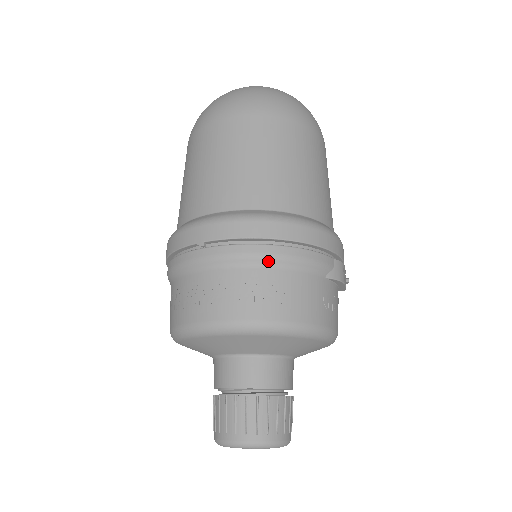
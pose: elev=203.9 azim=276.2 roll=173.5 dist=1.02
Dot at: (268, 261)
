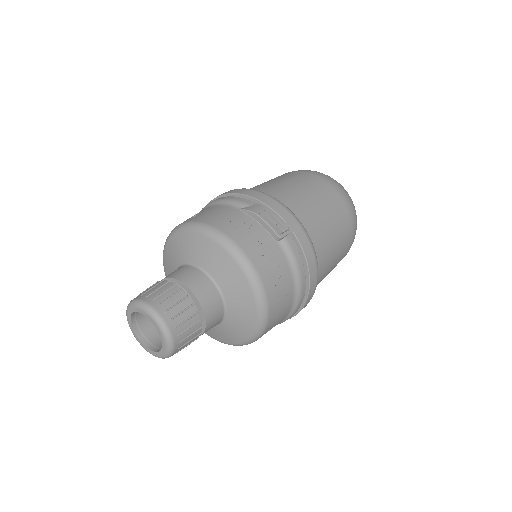
Dot at: (206, 207)
